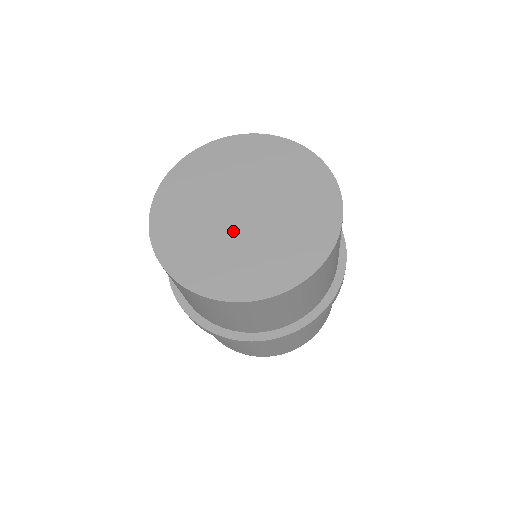
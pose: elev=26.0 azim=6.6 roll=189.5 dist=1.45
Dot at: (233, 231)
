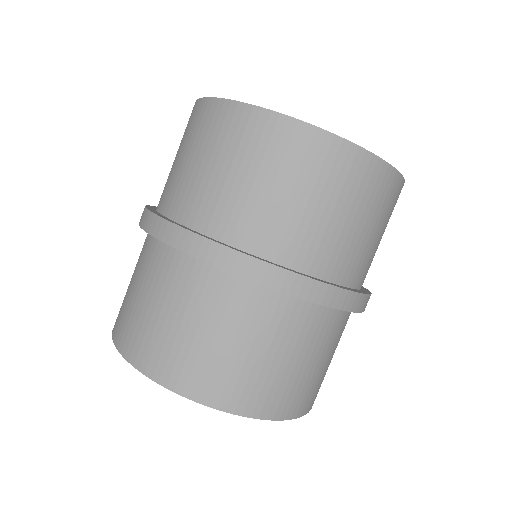
Dot at: occluded
